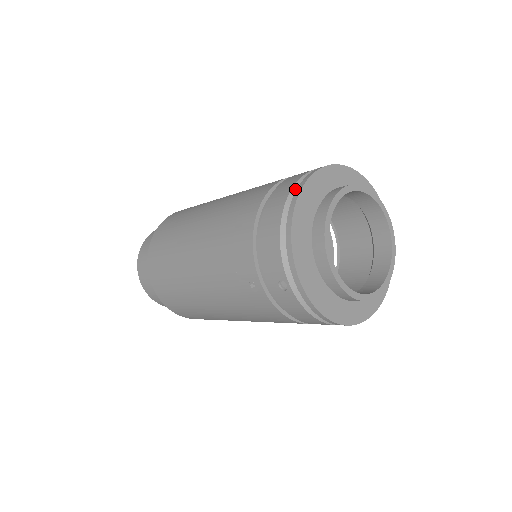
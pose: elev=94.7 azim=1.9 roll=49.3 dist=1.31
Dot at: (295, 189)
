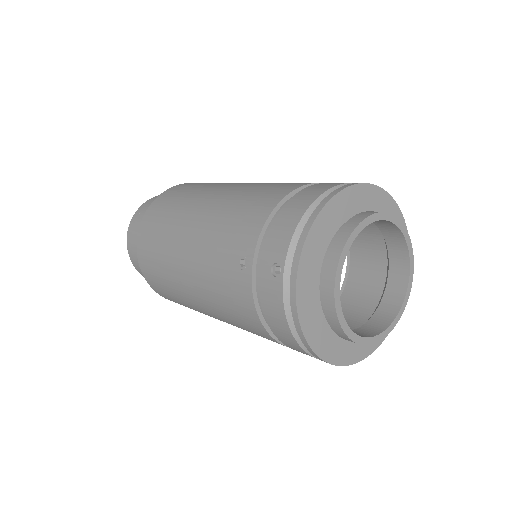
Dot at: occluded
